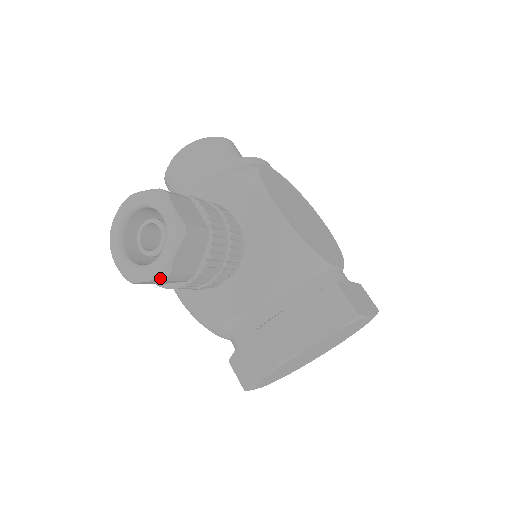
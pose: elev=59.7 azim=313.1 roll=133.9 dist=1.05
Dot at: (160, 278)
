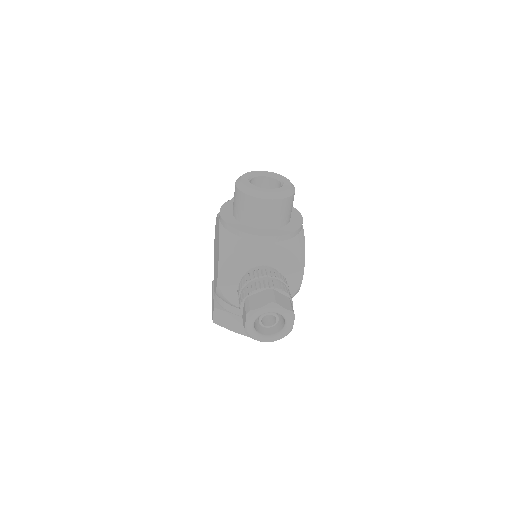
Dot at: occluded
